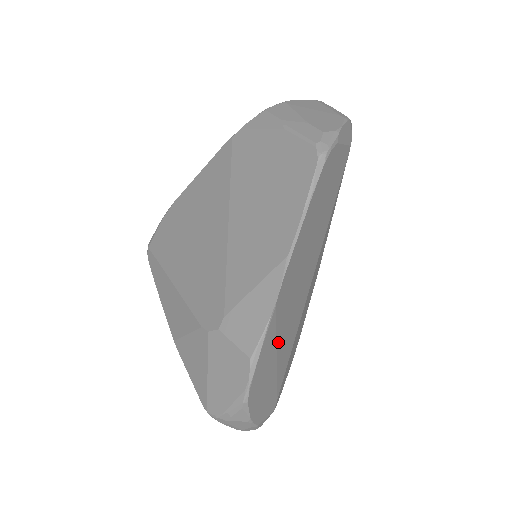
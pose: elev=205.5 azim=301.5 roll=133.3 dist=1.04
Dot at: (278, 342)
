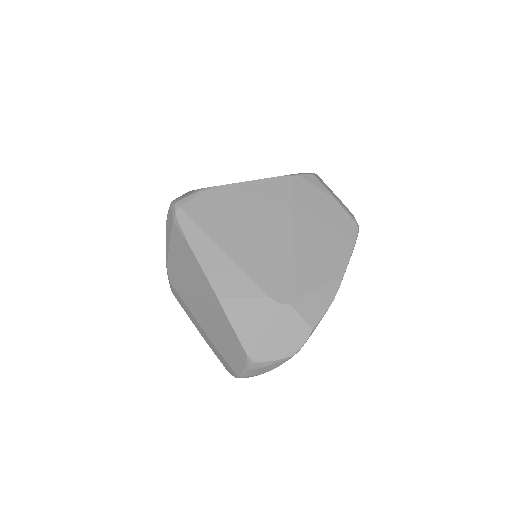
Dot at: occluded
